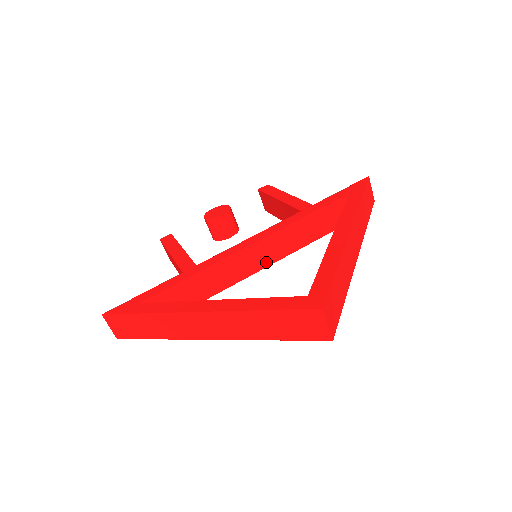
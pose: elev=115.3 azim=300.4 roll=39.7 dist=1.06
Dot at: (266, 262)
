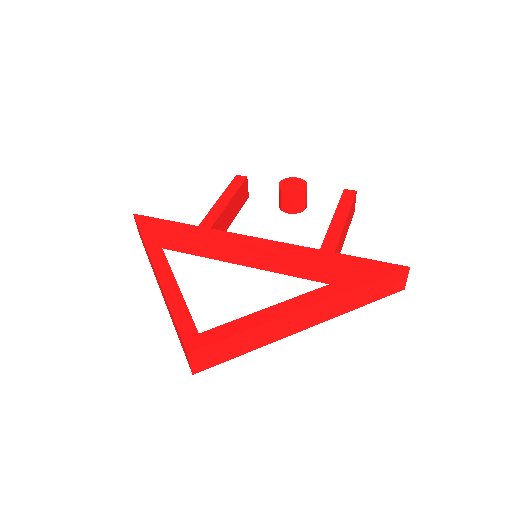
Dot at: (262, 266)
